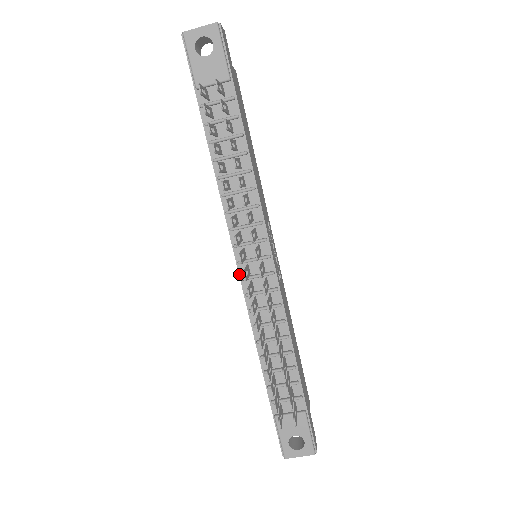
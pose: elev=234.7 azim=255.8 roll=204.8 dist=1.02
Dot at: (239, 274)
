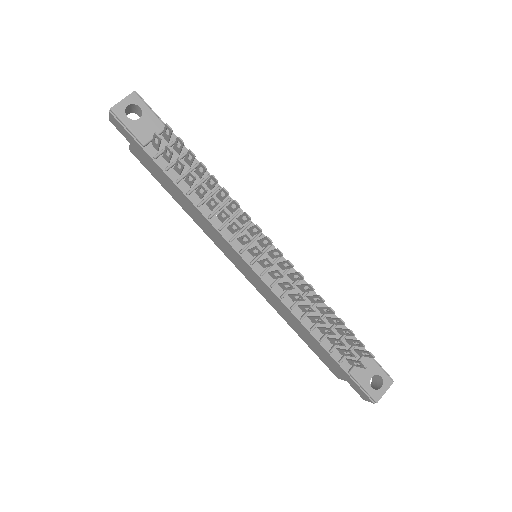
Dot at: (256, 273)
